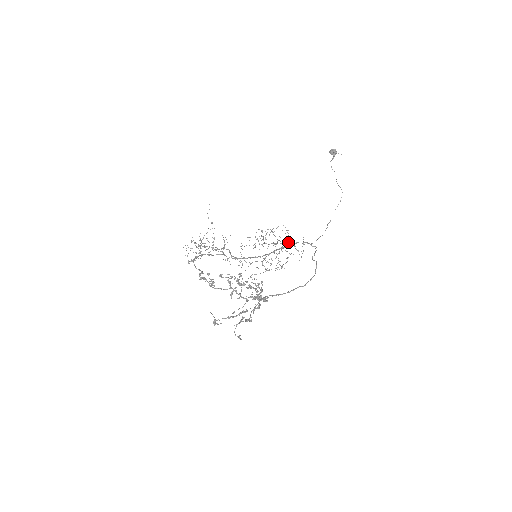
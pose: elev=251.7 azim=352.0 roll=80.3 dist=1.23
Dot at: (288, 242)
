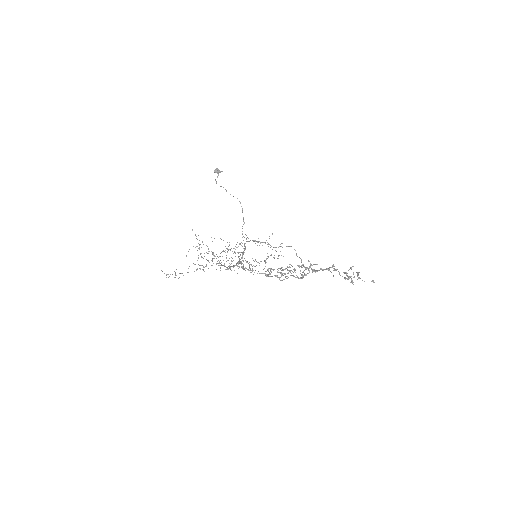
Dot at: occluded
